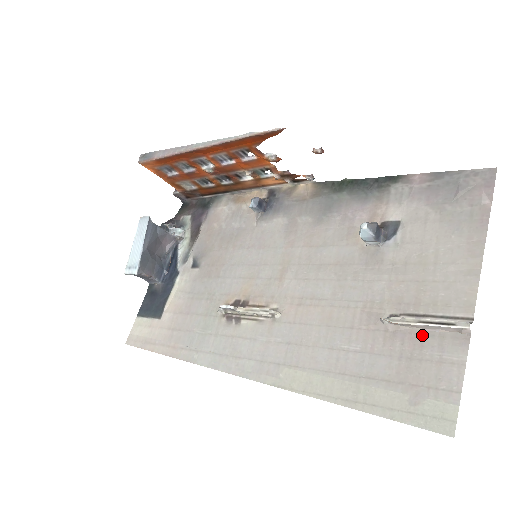
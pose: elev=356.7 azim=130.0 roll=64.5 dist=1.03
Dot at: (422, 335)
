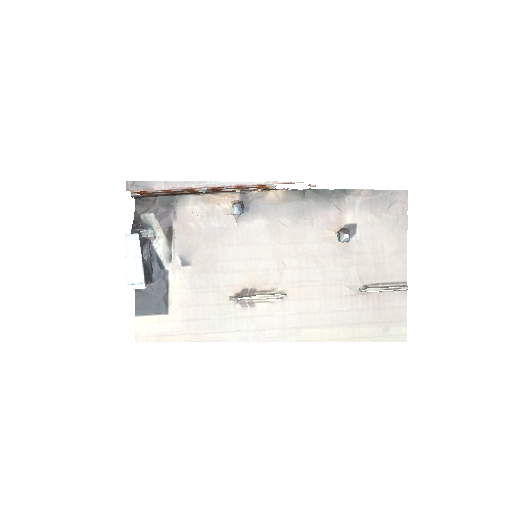
Dot at: (383, 295)
